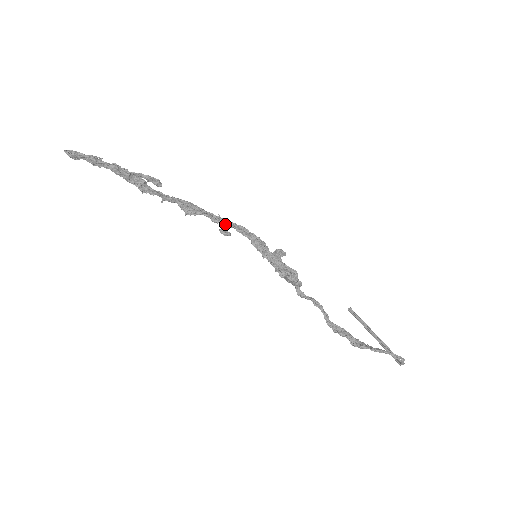
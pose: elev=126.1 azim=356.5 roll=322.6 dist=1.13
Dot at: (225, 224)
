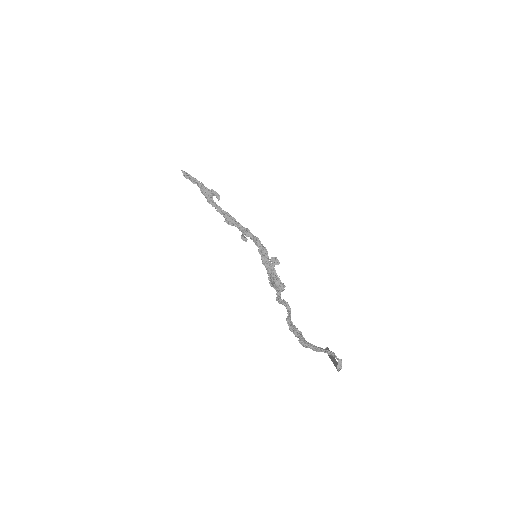
Dot at: (246, 232)
